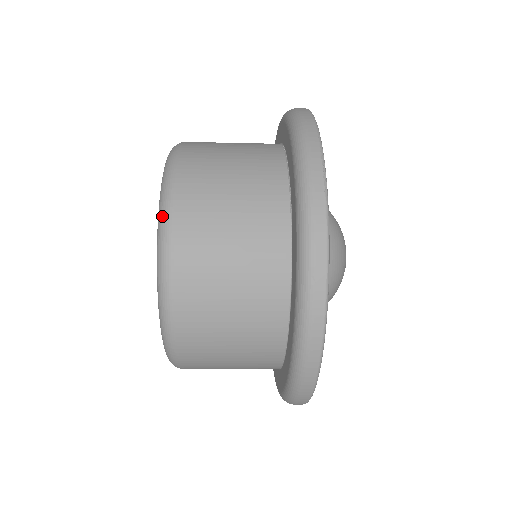
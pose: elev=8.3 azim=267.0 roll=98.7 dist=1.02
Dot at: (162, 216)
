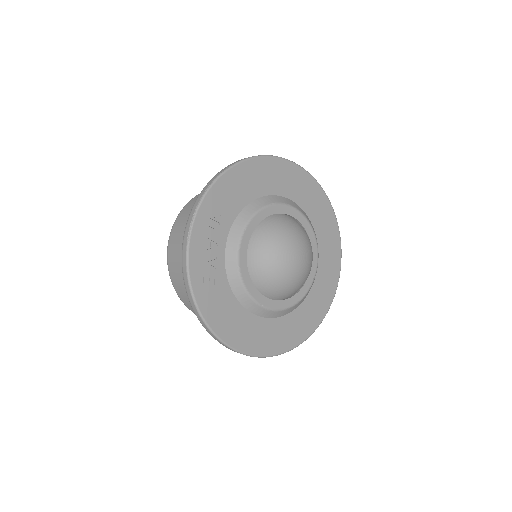
Dot at: (167, 249)
